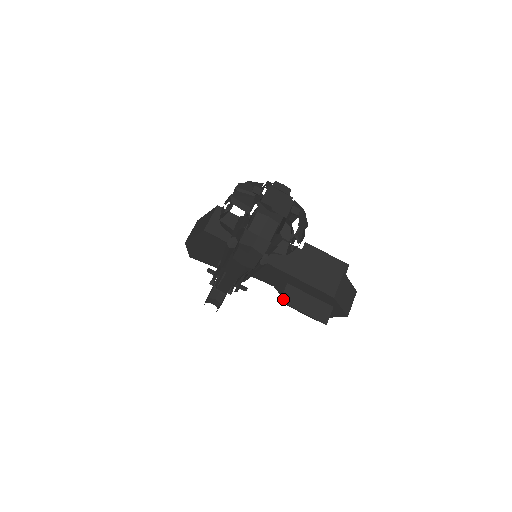
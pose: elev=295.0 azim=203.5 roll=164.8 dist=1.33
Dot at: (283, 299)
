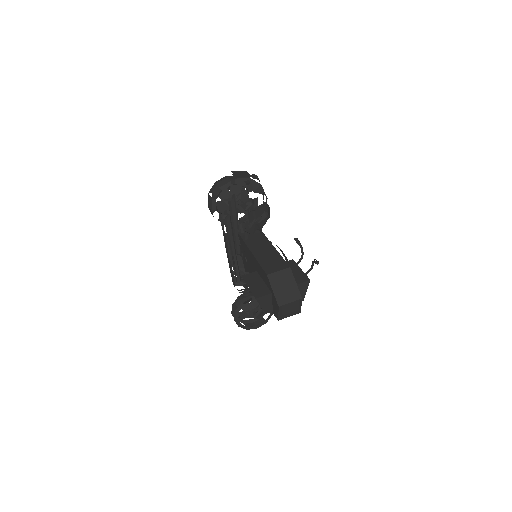
Dot at: (245, 276)
